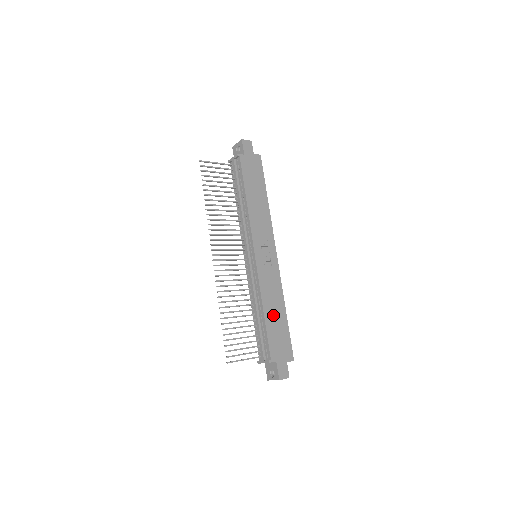
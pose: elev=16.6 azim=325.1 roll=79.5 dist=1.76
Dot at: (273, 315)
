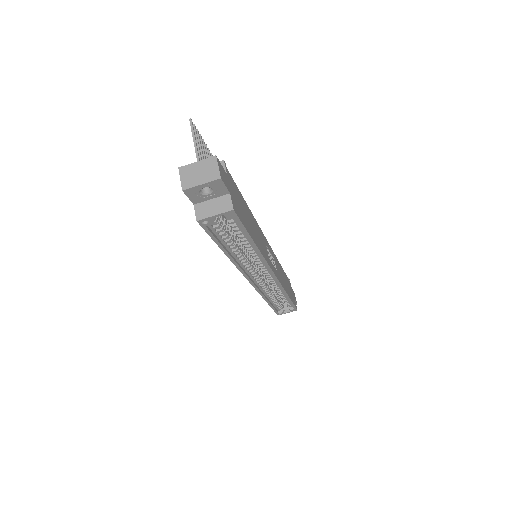
Dot at: (250, 219)
